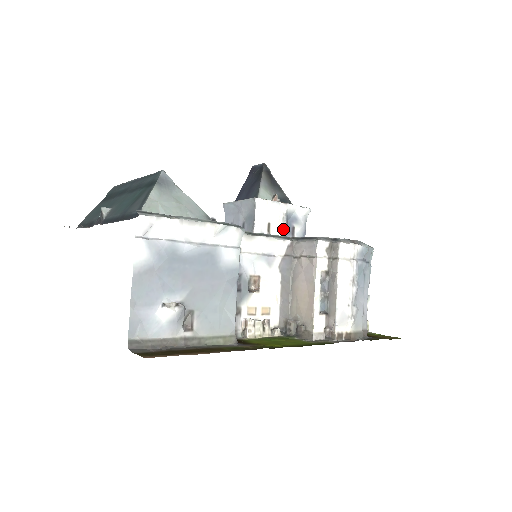
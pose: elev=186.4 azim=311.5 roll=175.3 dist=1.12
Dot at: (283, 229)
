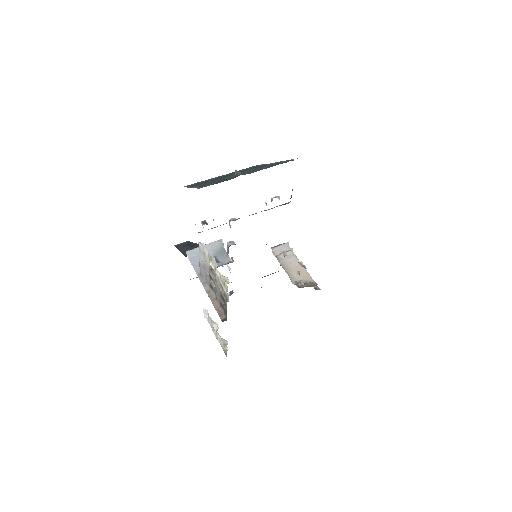
Dot at: (230, 268)
